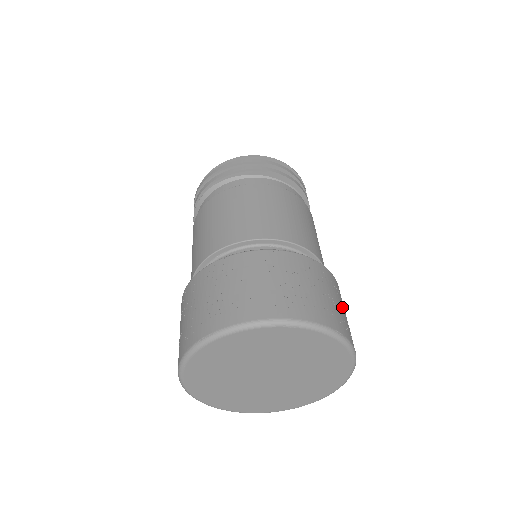
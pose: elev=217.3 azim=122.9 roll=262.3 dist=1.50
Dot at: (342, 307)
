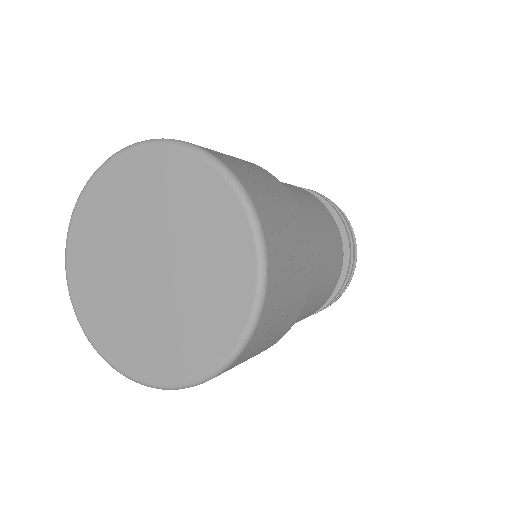
Dot at: (291, 291)
